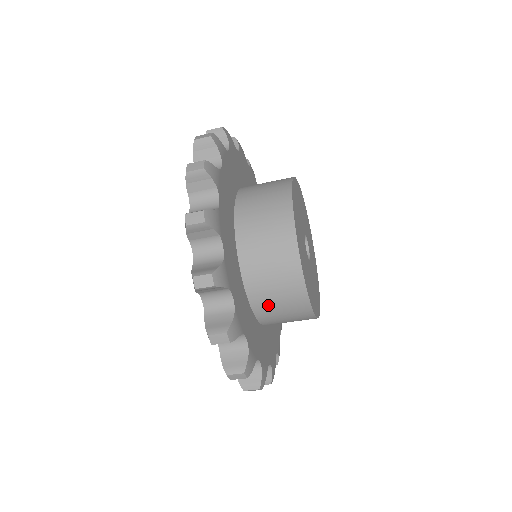
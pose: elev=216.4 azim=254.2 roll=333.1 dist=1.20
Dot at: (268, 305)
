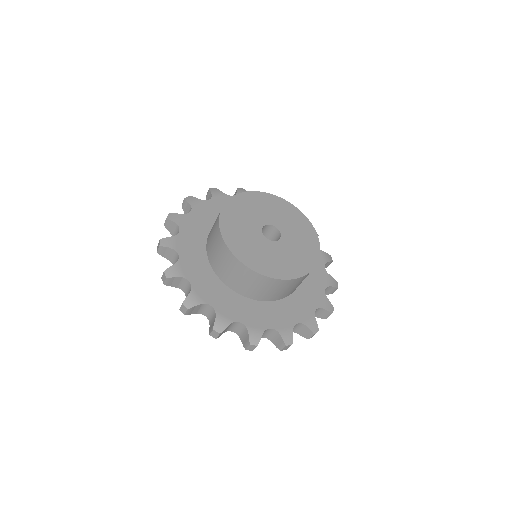
Dot at: (253, 292)
